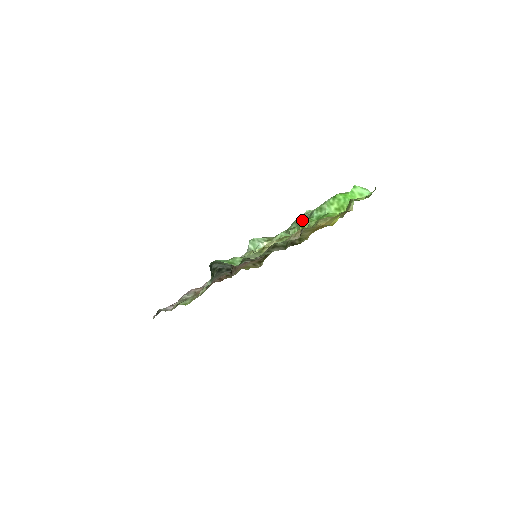
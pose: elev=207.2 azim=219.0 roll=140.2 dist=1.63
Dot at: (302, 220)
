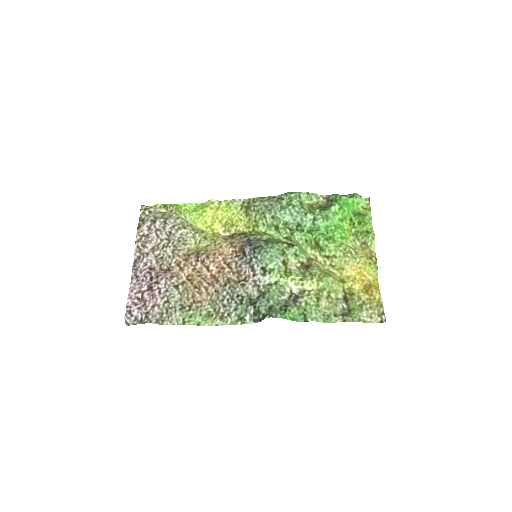
Dot at: (299, 216)
